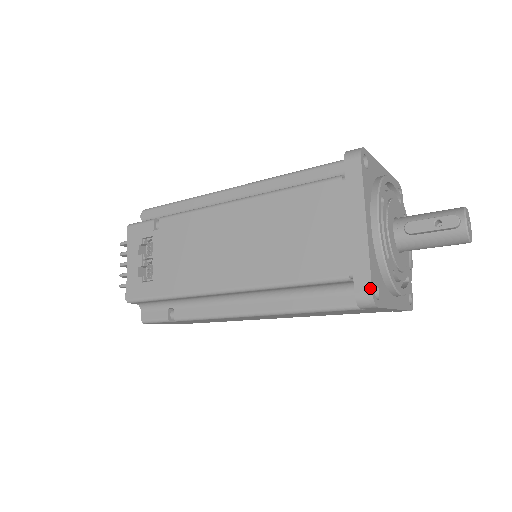
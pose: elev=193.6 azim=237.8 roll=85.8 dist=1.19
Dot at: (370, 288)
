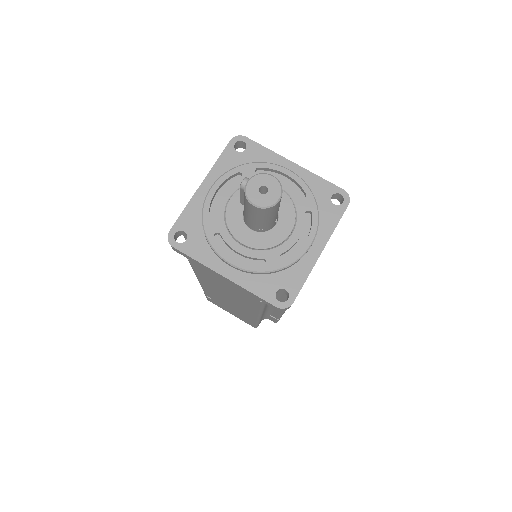
Dot at: (171, 229)
